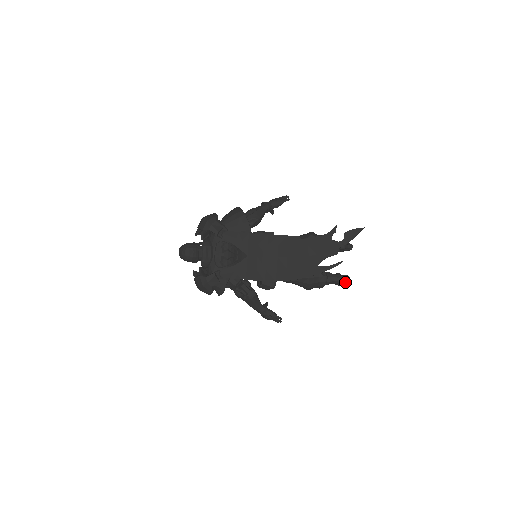
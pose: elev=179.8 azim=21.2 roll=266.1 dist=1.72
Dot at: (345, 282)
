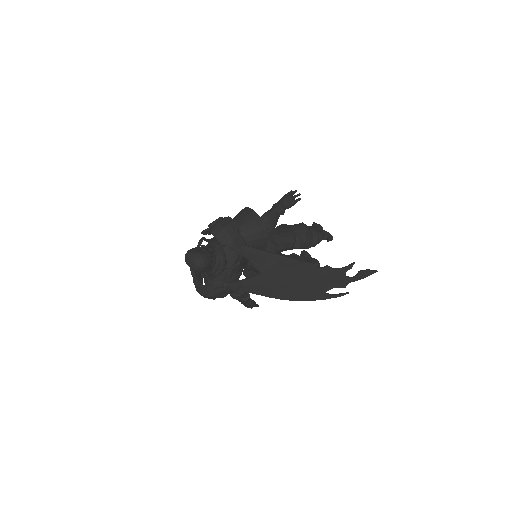
Dot at: occluded
